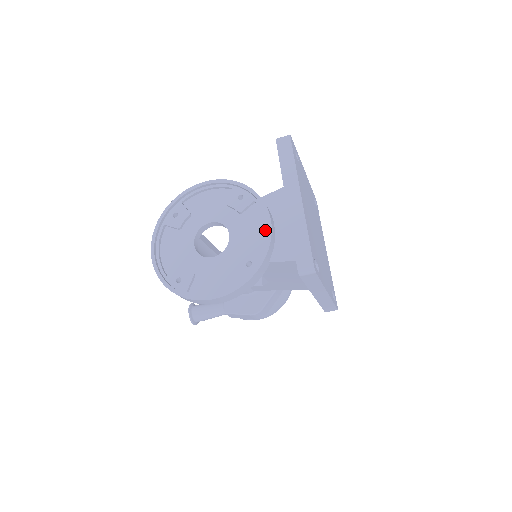
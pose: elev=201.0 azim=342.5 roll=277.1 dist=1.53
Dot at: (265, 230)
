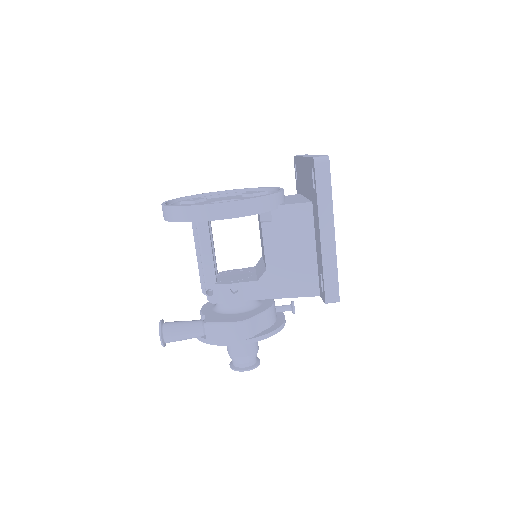
Dot at: occluded
